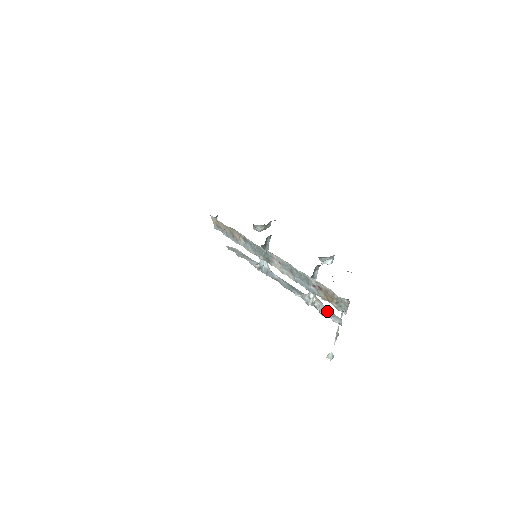
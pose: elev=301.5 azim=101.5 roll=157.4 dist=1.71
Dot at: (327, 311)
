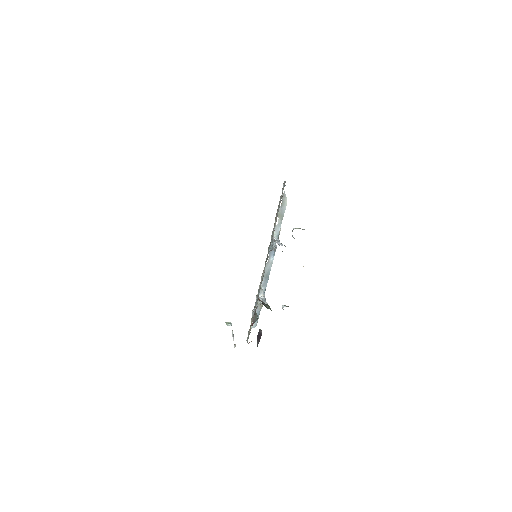
Dot at: (257, 314)
